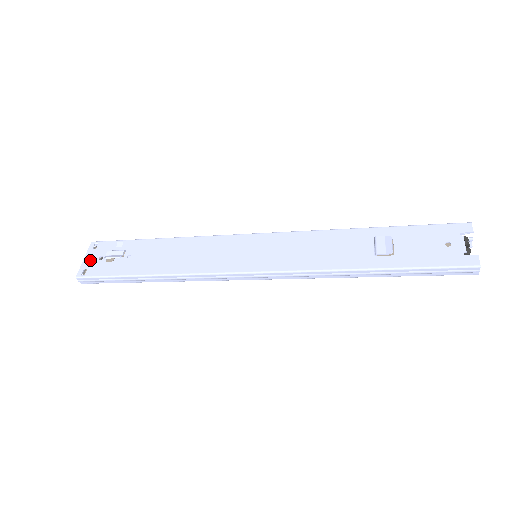
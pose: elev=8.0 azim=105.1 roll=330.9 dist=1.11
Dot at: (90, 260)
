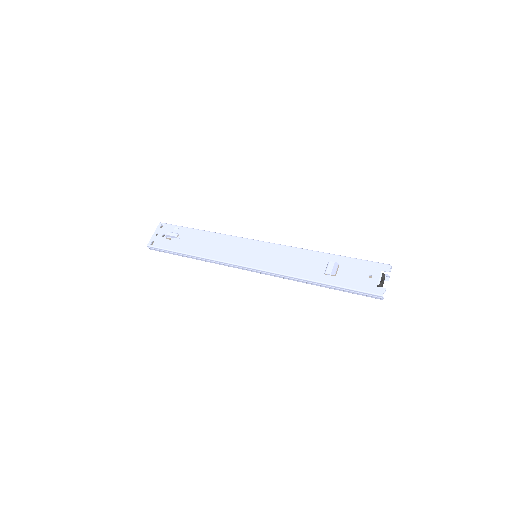
Dot at: (157, 235)
